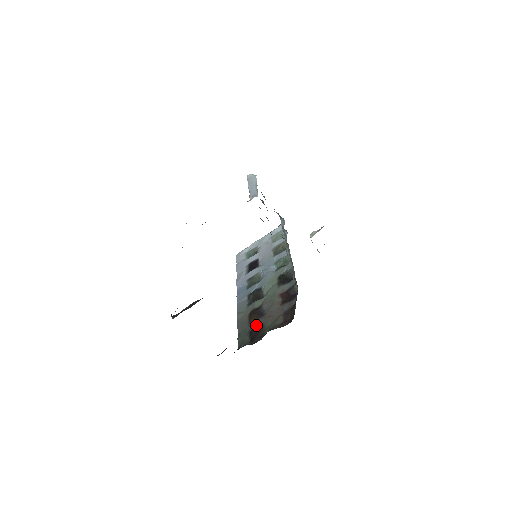
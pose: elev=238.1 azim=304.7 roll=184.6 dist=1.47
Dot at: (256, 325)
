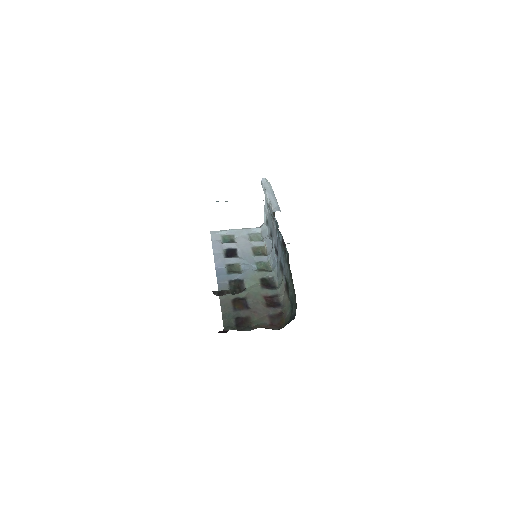
Dot at: (242, 314)
